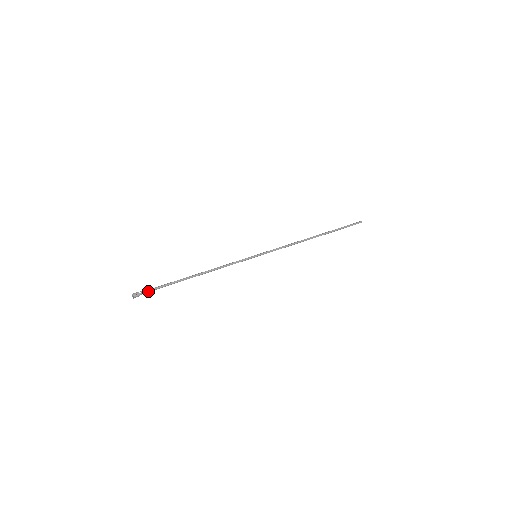
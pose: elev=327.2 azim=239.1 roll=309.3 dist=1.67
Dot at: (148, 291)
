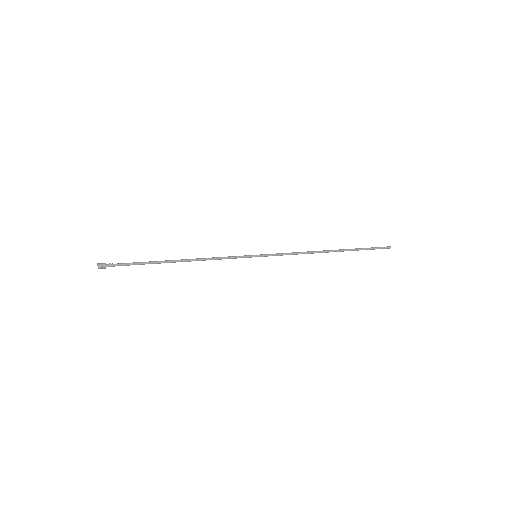
Dot at: (117, 265)
